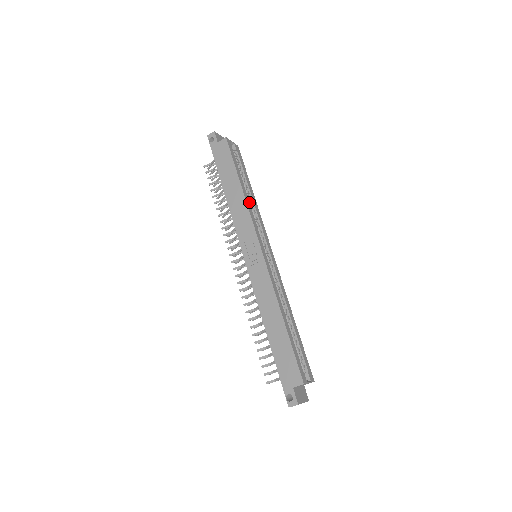
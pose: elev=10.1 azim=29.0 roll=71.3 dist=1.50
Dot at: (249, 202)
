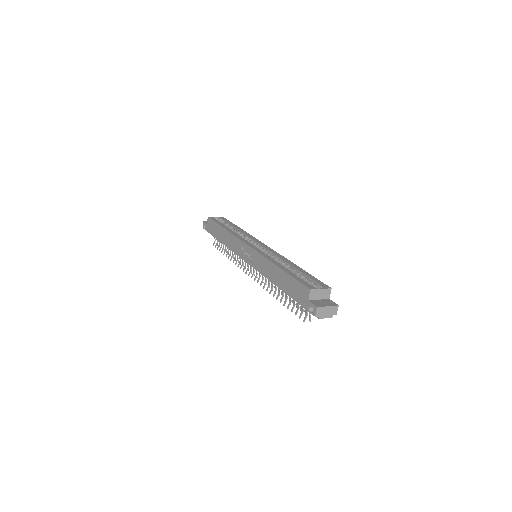
Dot at: (234, 232)
